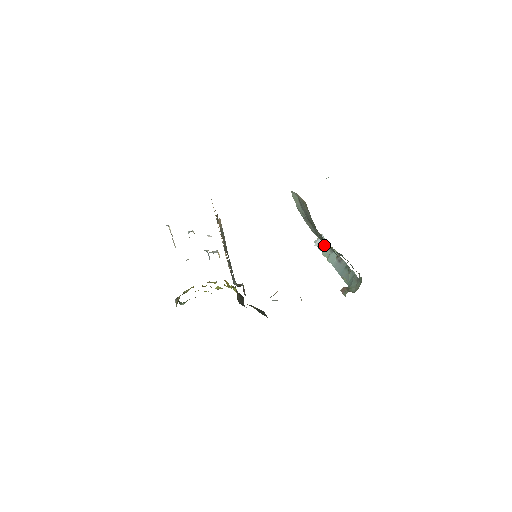
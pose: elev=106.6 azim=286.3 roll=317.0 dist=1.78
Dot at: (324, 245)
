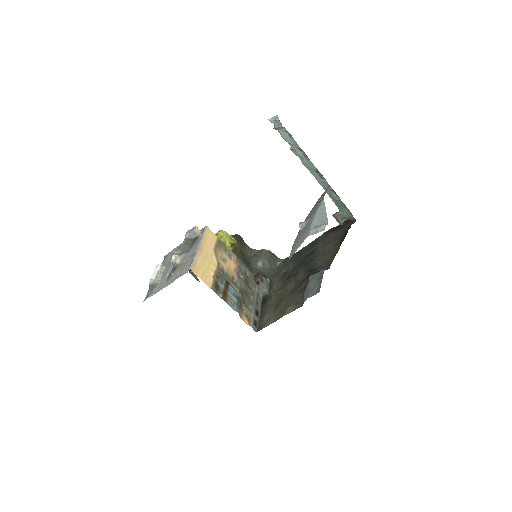
Dot at: (290, 140)
